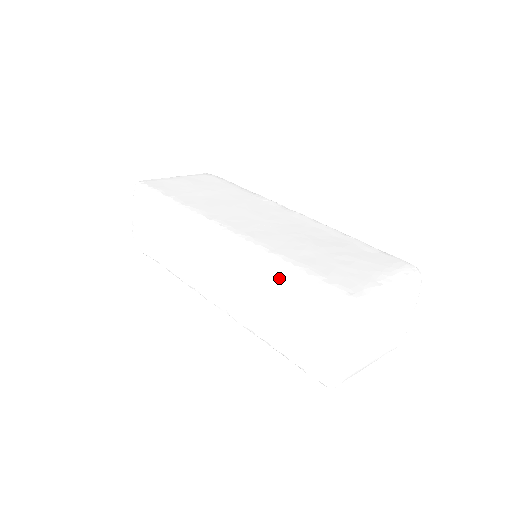
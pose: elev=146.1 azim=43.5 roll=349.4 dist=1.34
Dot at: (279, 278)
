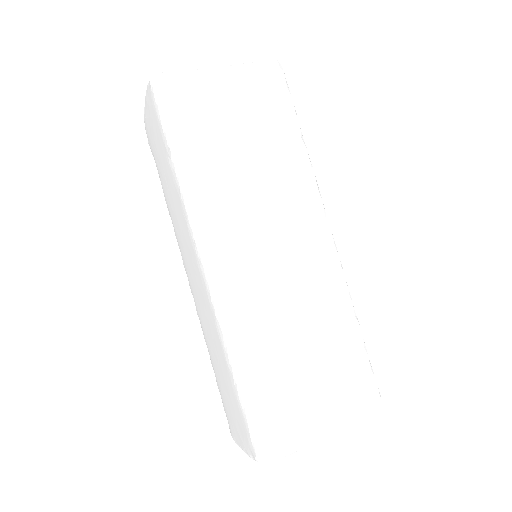
Dot at: (229, 372)
